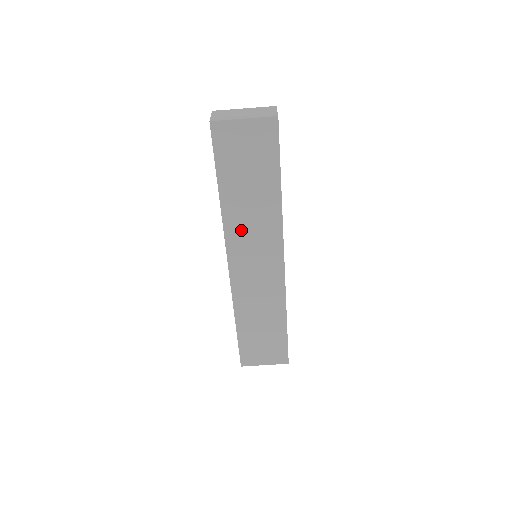
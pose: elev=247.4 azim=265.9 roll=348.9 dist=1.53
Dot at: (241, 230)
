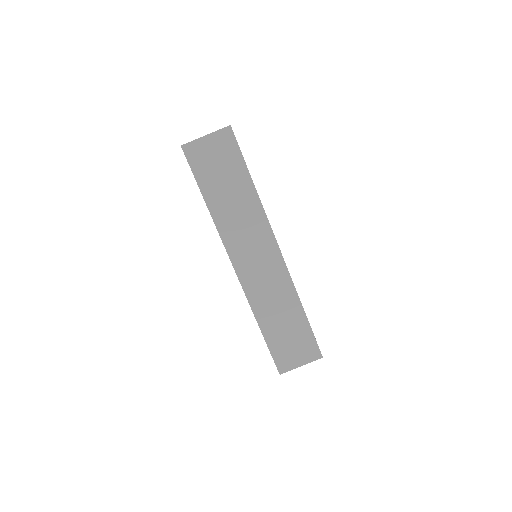
Dot at: (234, 230)
